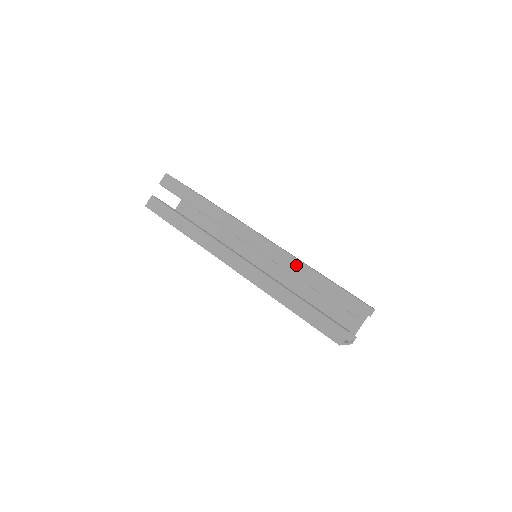
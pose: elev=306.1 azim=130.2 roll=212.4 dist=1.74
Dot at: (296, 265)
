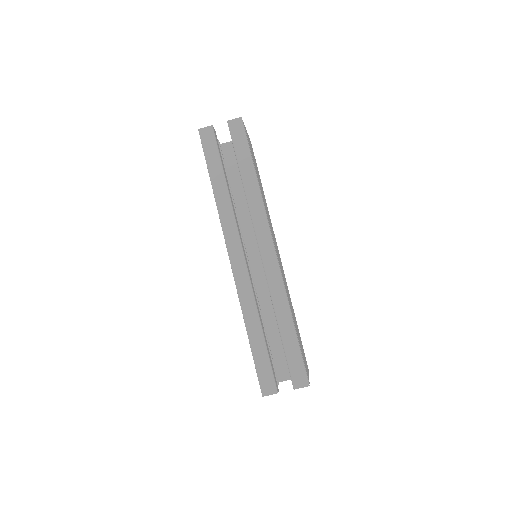
Dot at: (283, 306)
